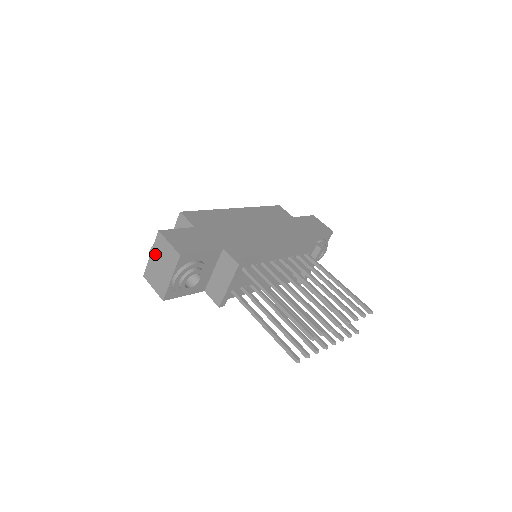
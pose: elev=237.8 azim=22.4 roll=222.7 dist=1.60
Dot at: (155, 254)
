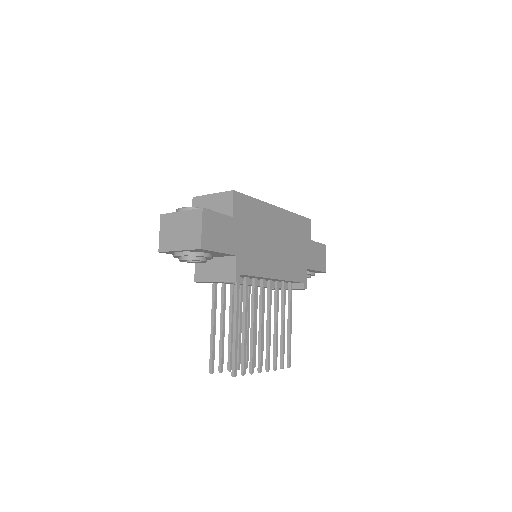
Dot at: (184, 217)
